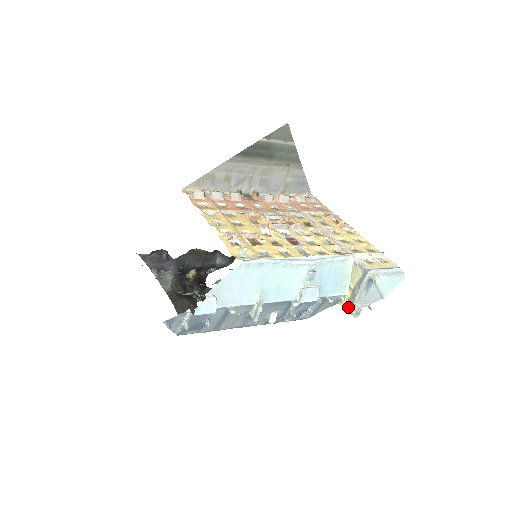
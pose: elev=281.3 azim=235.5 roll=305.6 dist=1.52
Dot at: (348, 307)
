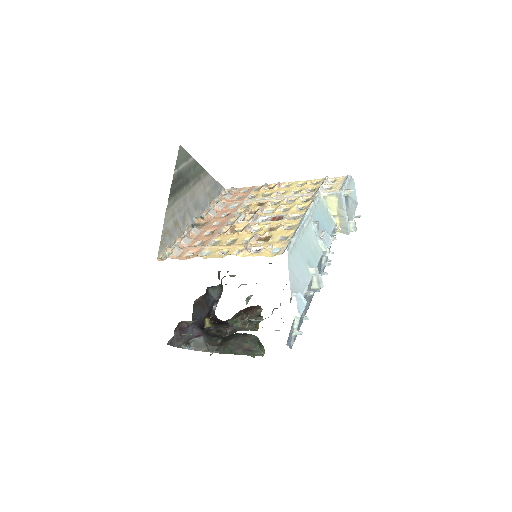
Dot at: (344, 230)
